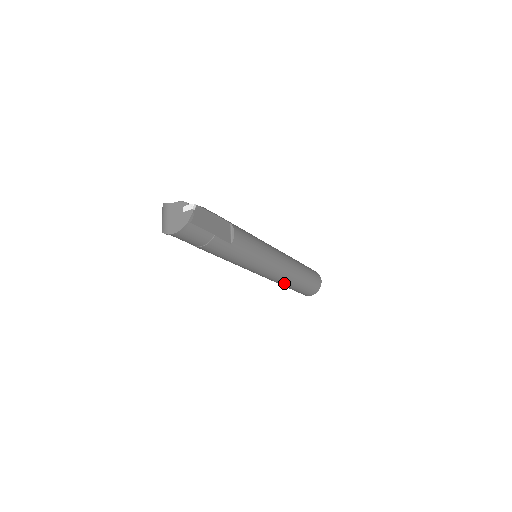
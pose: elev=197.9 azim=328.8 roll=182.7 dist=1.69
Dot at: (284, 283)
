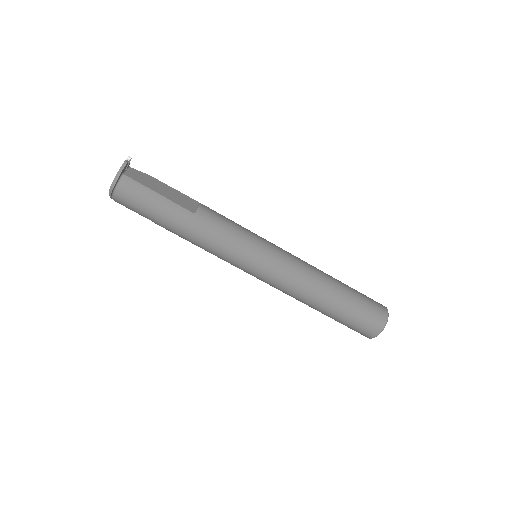
Dot at: (312, 298)
